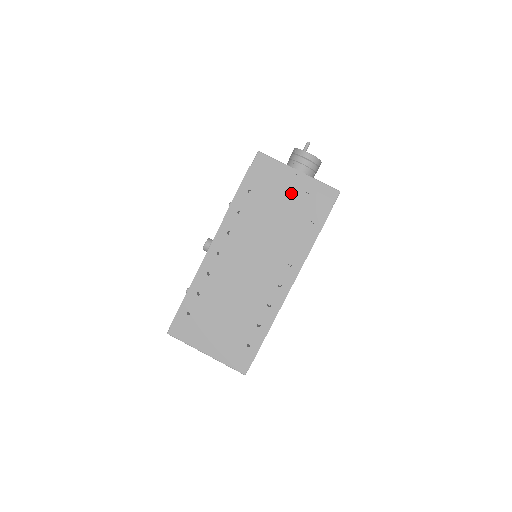
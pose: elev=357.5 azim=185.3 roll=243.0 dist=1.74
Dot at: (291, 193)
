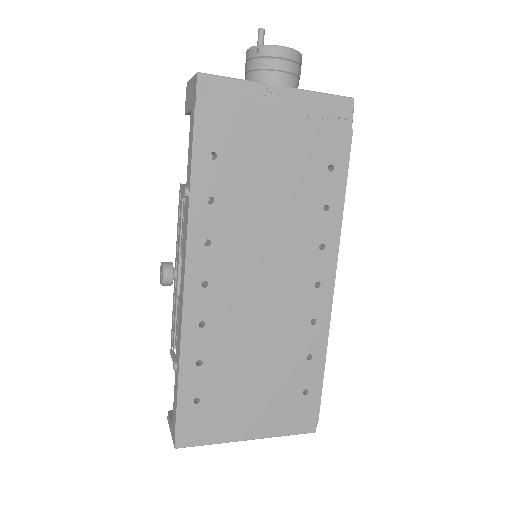
Dot at: (283, 130)
